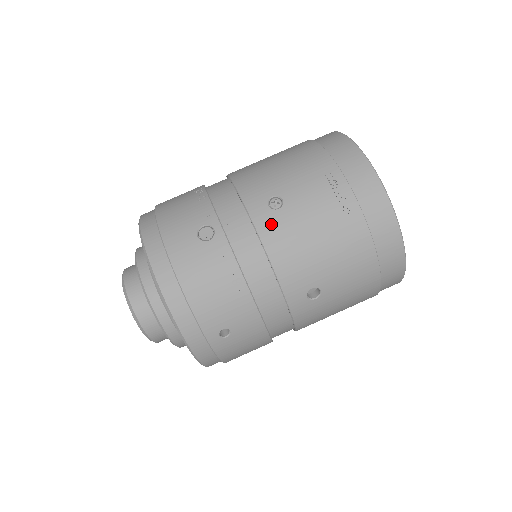
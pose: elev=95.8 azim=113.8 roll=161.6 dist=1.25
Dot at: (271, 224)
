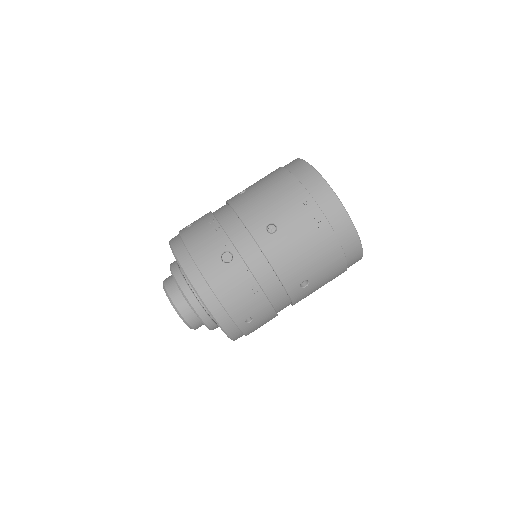
Dot at: (271, 245)
